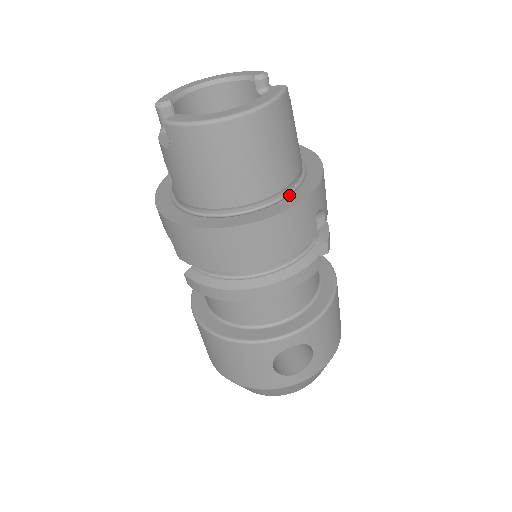
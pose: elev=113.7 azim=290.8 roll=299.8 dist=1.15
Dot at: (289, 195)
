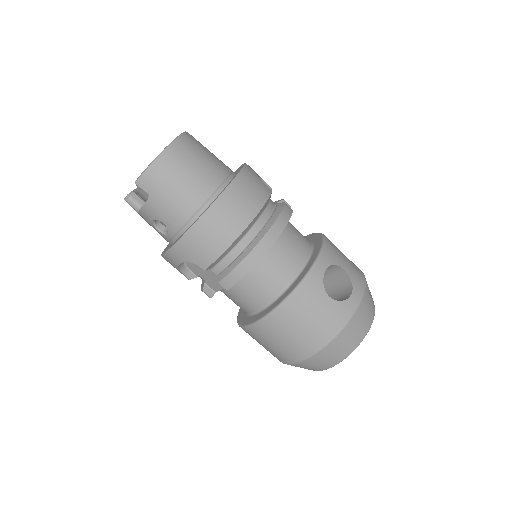
Dot at: occluded
